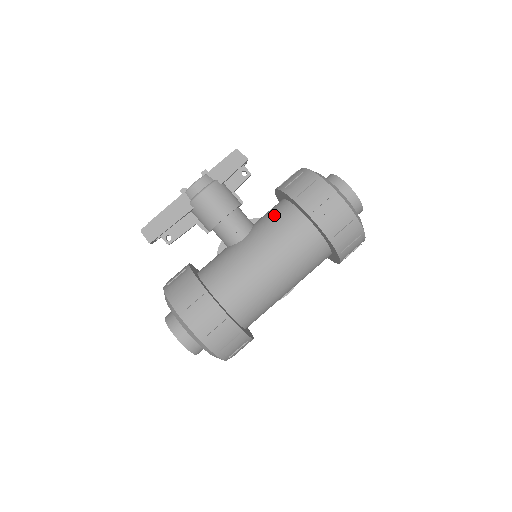
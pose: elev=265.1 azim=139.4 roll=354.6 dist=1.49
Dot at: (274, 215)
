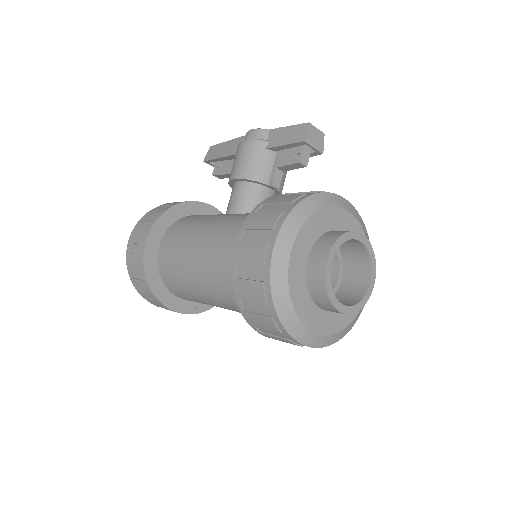
Dot at: occluded
